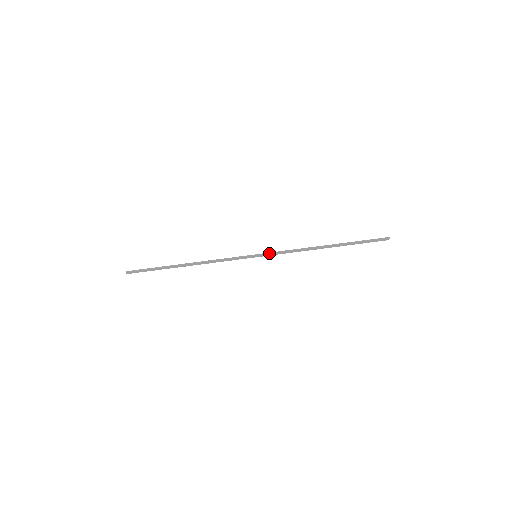
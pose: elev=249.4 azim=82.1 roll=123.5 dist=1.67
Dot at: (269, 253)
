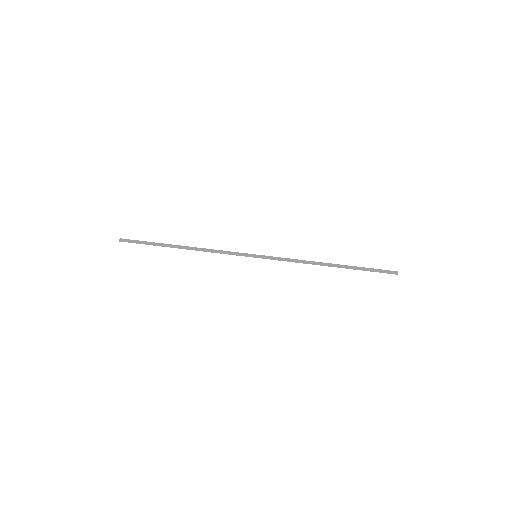
Dot at: (270, 256)
